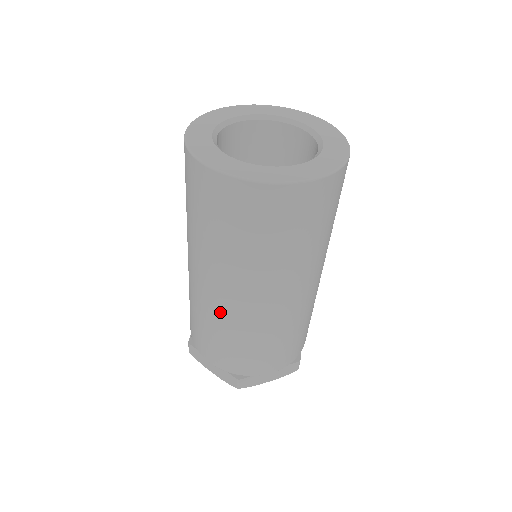
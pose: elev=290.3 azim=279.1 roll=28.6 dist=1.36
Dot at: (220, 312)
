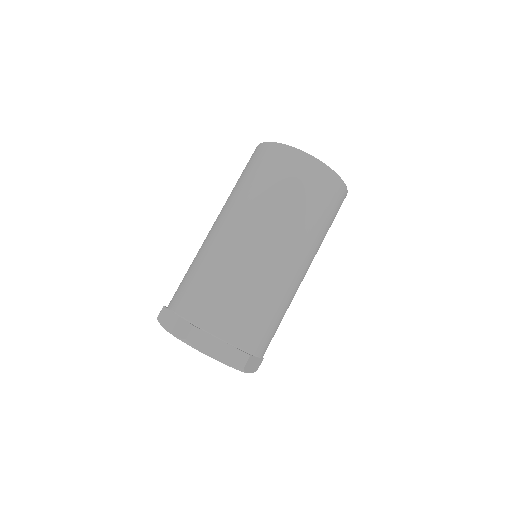
Dot at: (219, 248)
